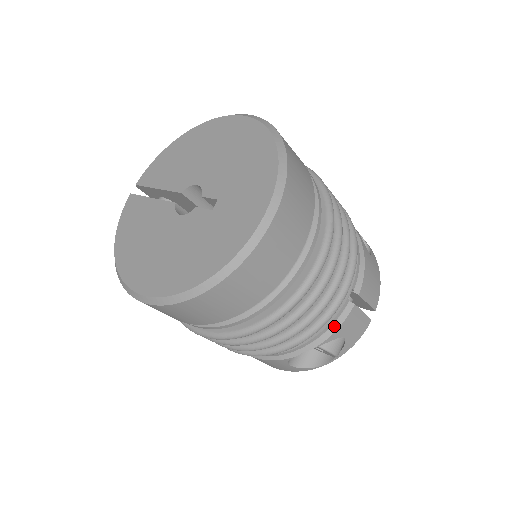
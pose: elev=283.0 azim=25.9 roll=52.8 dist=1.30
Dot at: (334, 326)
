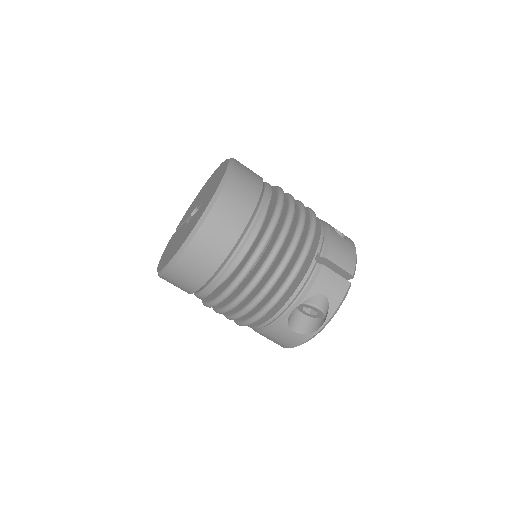
Dot at: (310, 283)
